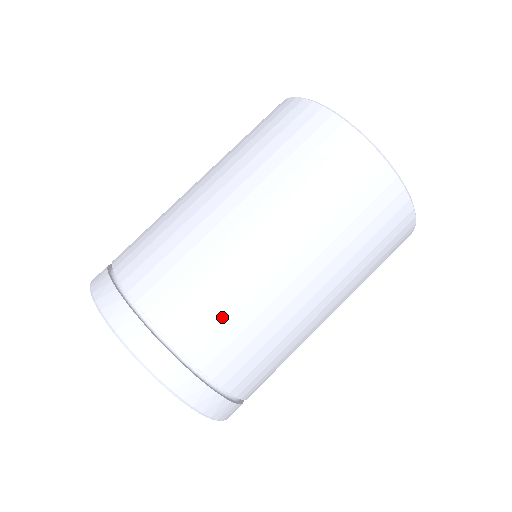
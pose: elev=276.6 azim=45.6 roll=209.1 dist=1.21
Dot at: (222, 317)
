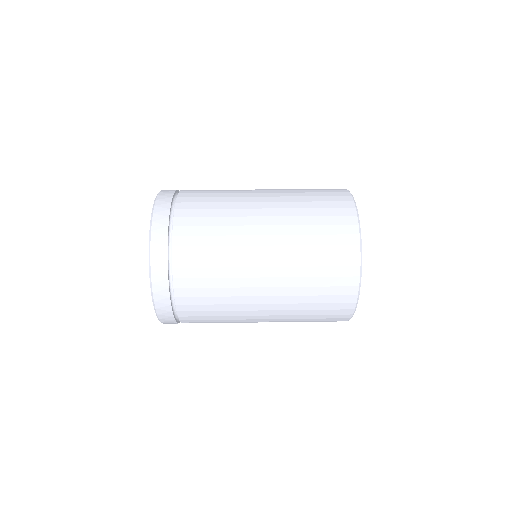
Dot at: (207, 251)
